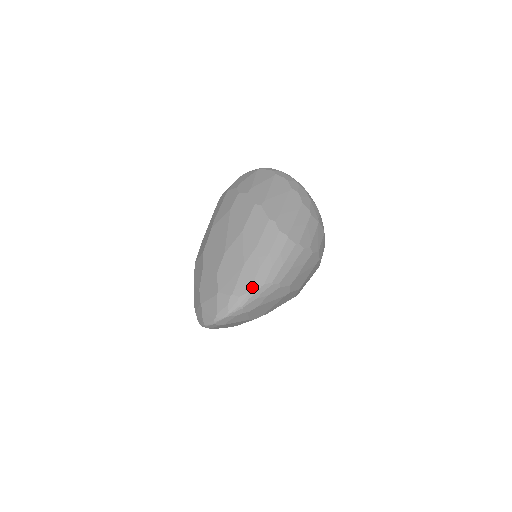
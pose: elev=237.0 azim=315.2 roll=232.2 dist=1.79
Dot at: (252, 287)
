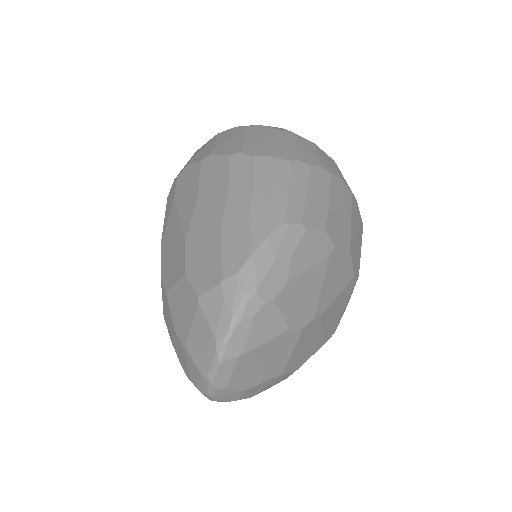
Dot at: (252, 245)
